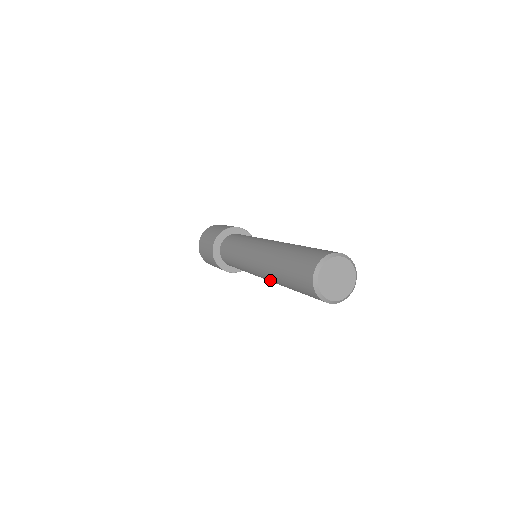
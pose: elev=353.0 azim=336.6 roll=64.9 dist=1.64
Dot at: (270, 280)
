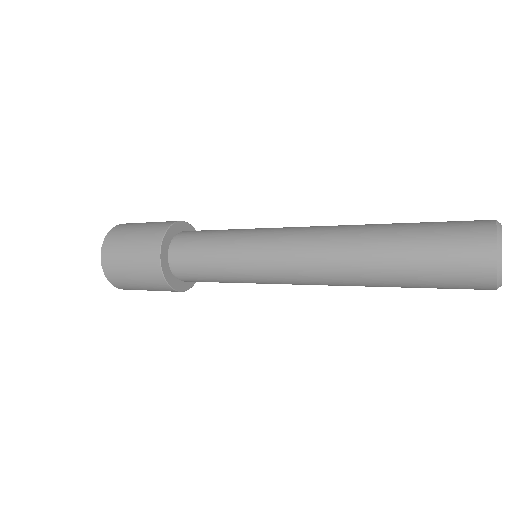
Dot at: (331, 256)
